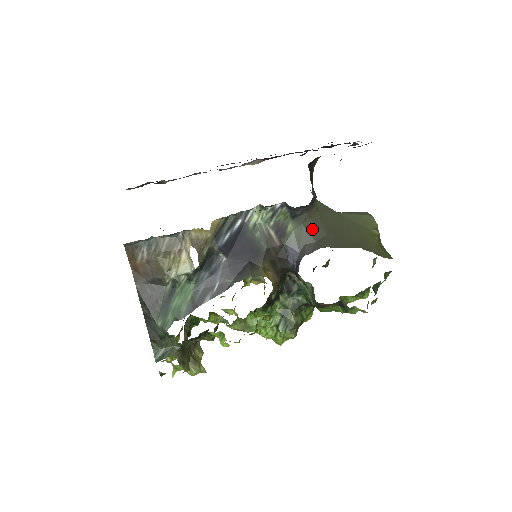
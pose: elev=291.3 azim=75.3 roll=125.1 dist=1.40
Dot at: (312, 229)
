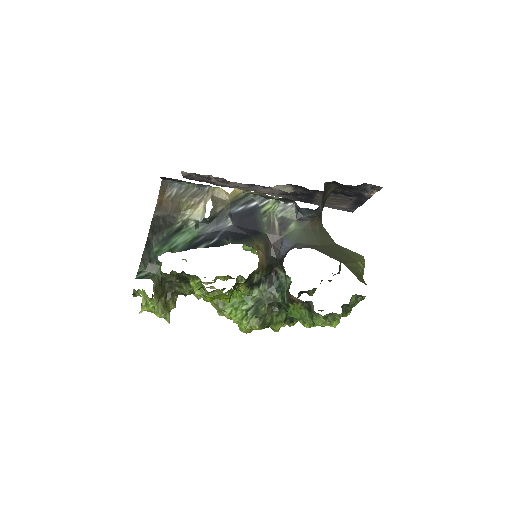
Dot at: (309, 235)
